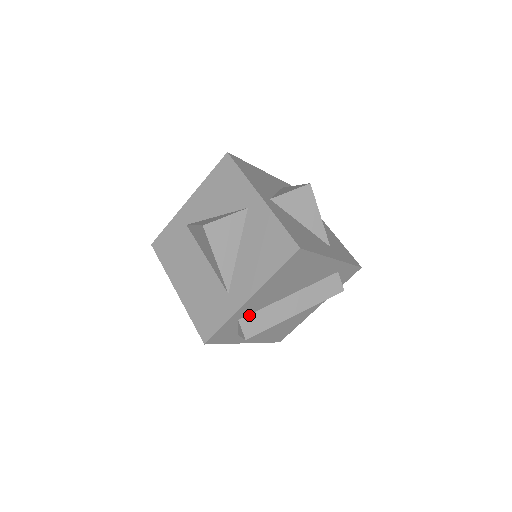
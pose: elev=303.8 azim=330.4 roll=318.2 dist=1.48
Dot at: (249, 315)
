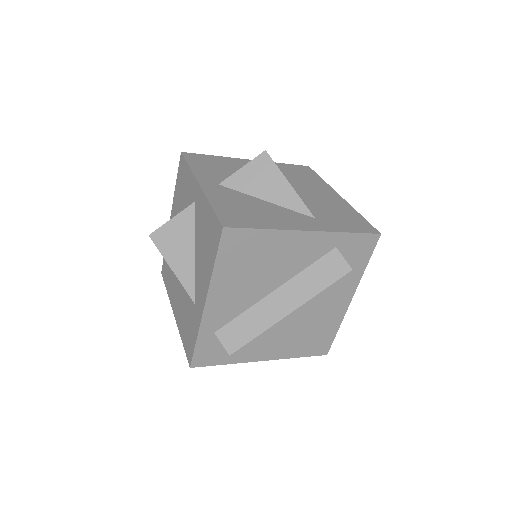
Dot at: (226, 325)
